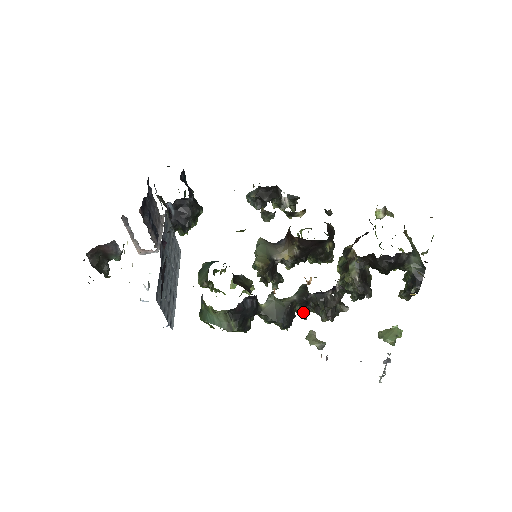
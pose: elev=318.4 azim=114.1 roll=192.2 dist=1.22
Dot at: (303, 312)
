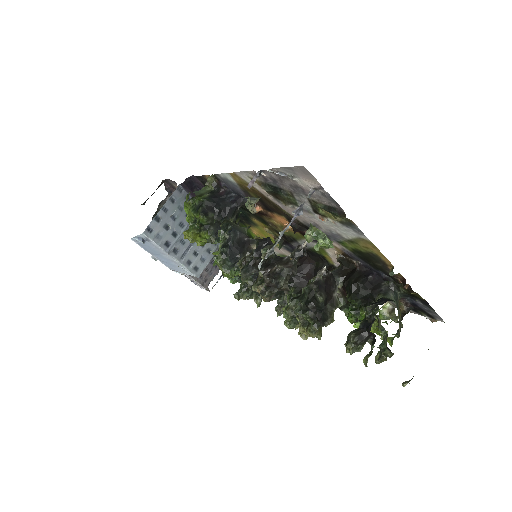
Dot at: (249, 265)
